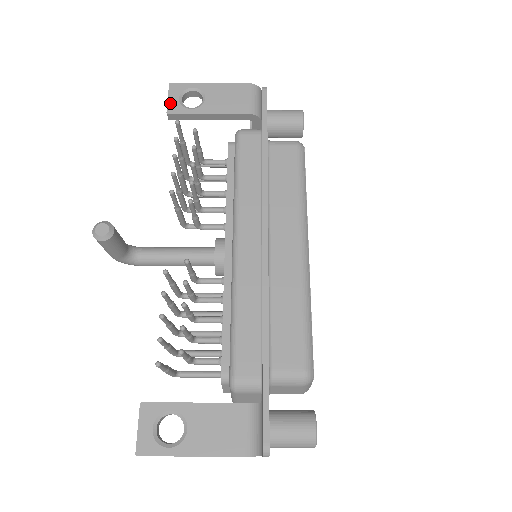
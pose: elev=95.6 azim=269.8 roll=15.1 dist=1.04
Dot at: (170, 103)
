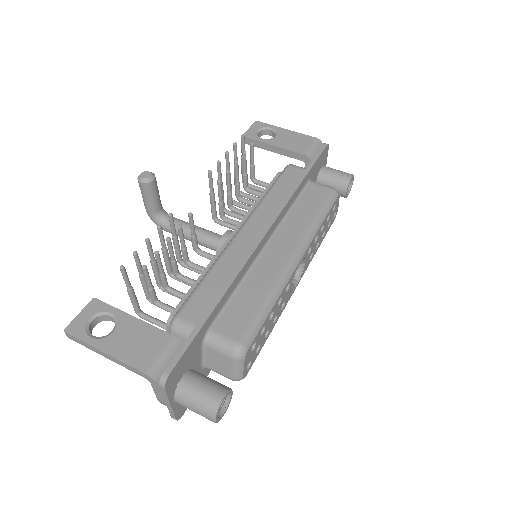
Dot at: (249, 131)
